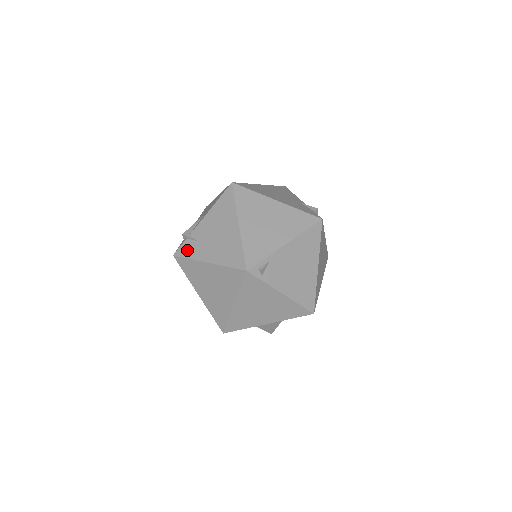
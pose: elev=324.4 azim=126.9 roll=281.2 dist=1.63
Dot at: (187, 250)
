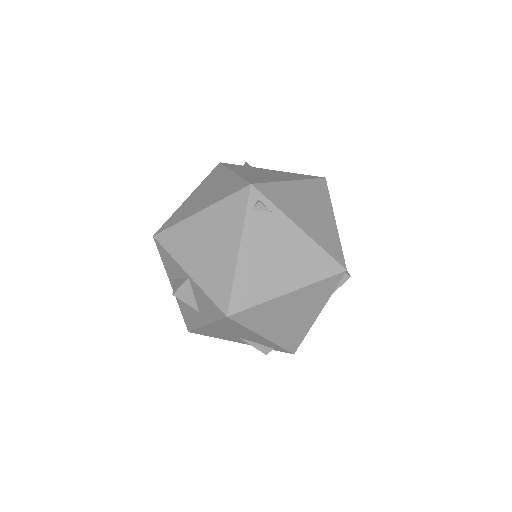
Dot at: (234, 166)
